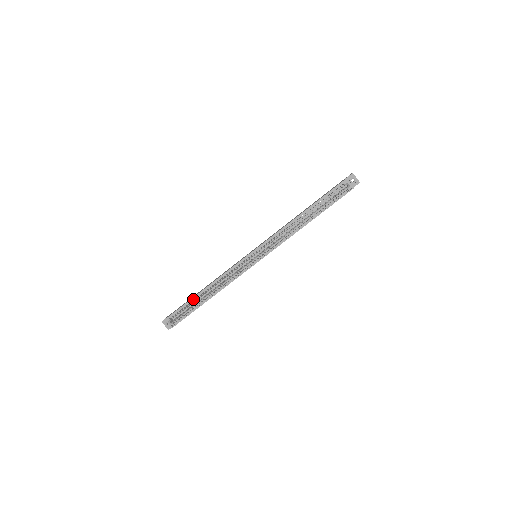
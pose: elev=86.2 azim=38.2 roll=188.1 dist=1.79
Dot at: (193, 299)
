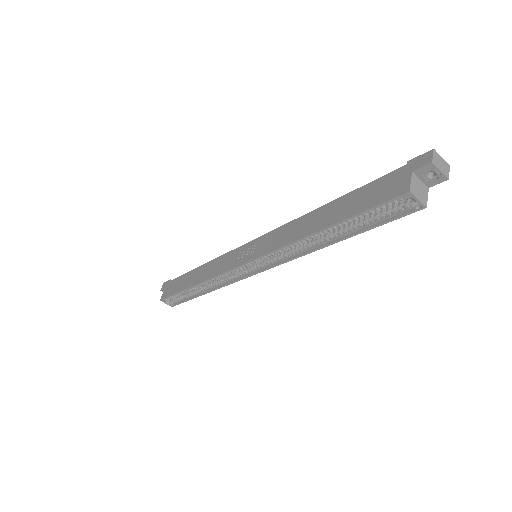
Dot at: (184, 290)
